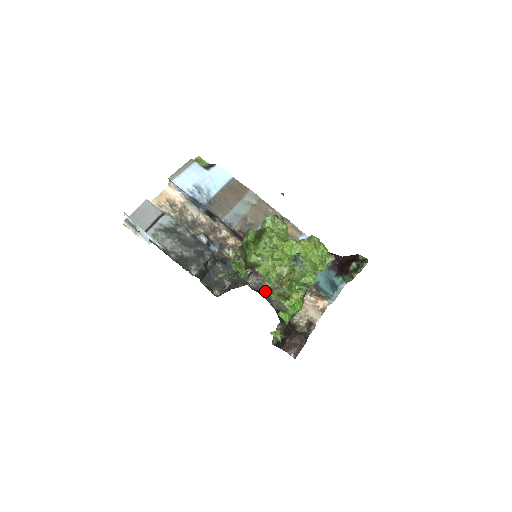
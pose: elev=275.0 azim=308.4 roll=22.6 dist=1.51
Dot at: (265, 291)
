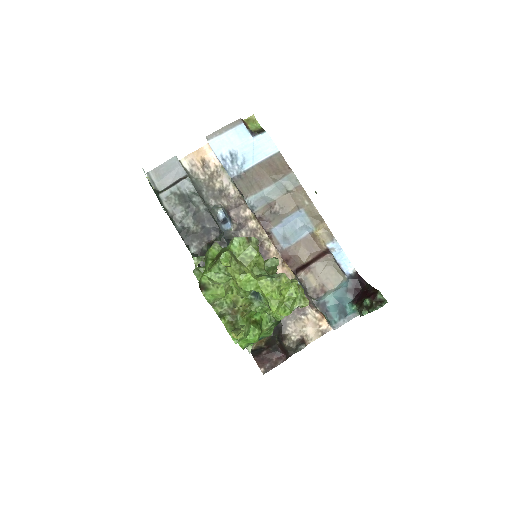
Dot at: occluded
